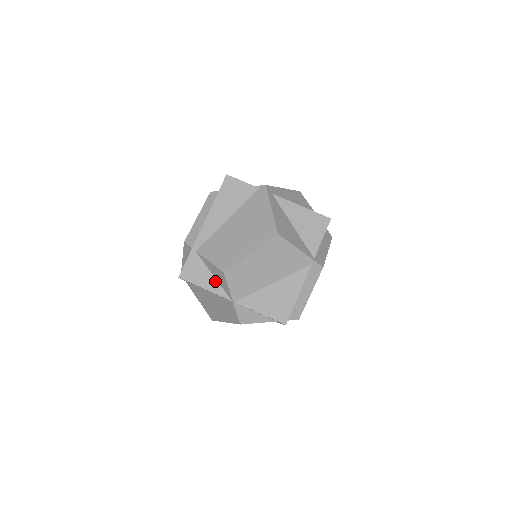
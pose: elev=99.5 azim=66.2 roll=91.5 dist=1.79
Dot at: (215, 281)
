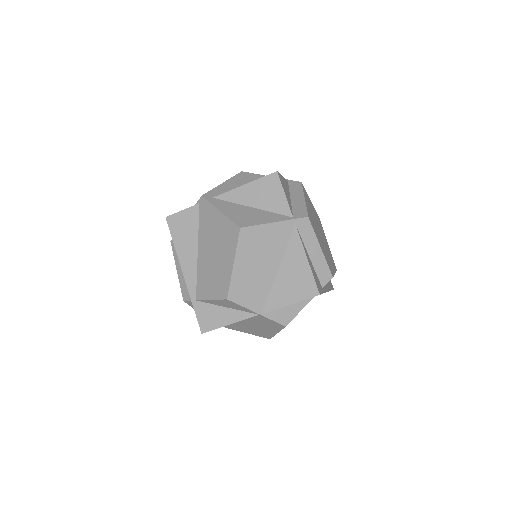
Dot at: (231, 311)
